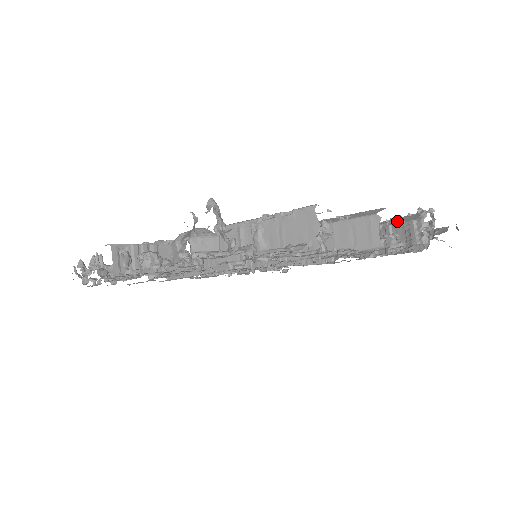
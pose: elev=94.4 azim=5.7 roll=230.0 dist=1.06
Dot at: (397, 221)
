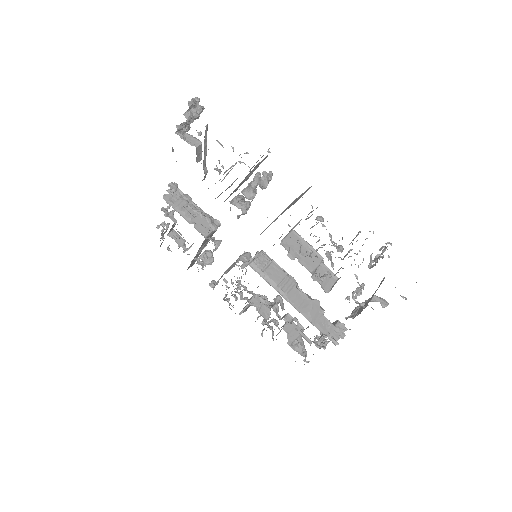
Dot at: occluded
